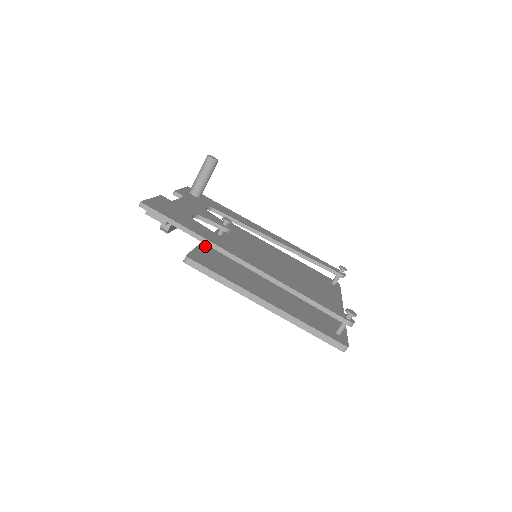
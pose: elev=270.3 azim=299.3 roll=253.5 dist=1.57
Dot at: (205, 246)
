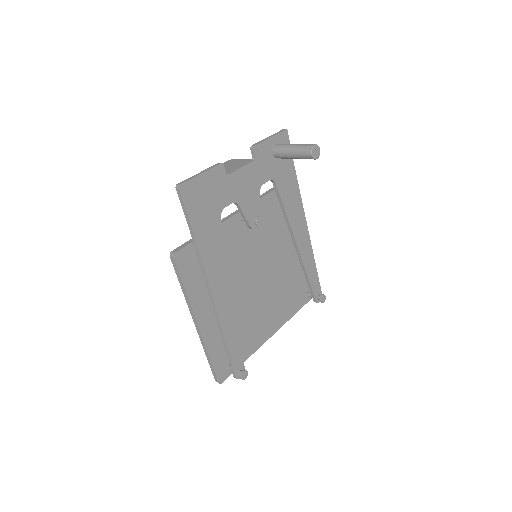
Dot at: occluded
